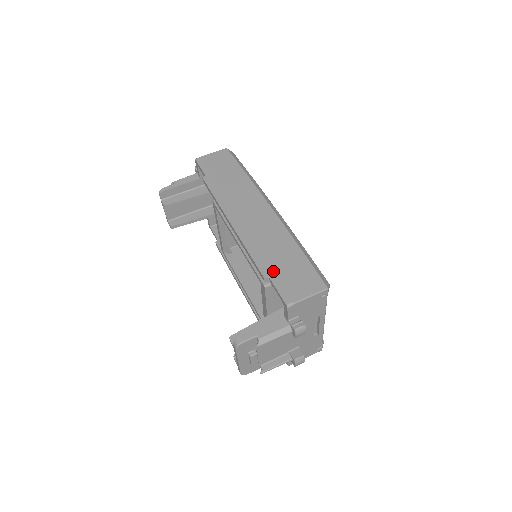
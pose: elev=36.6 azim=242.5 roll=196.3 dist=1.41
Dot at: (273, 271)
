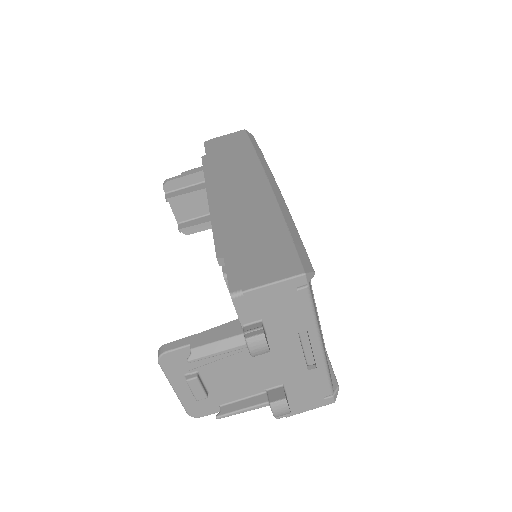
Dot at: (233, 250)
